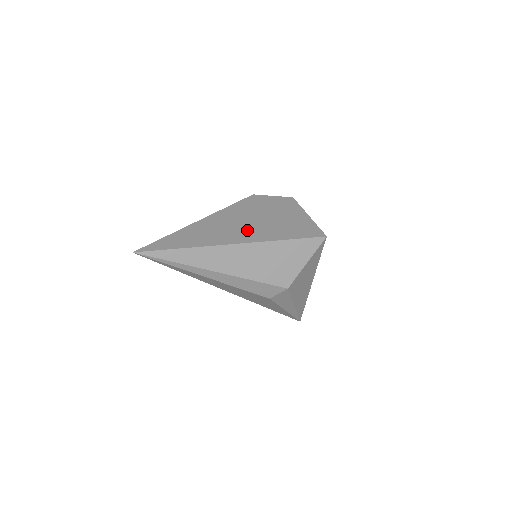
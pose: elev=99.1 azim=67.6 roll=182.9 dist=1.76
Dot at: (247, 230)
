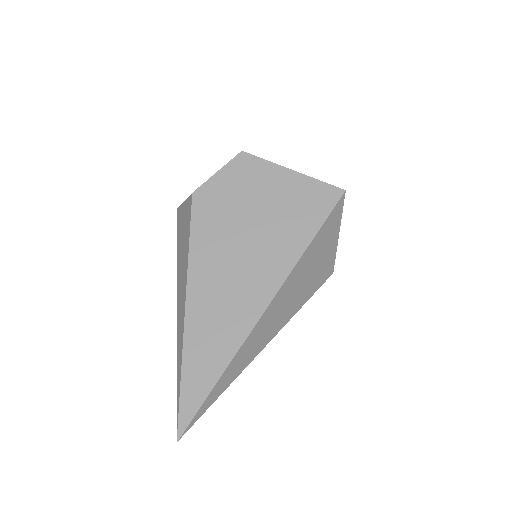
Dot at: (254, 270)
